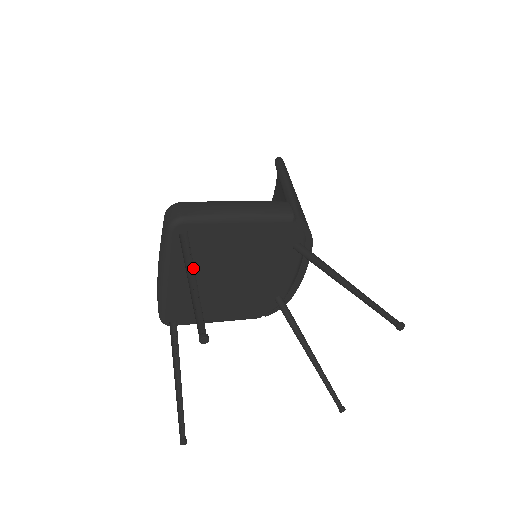
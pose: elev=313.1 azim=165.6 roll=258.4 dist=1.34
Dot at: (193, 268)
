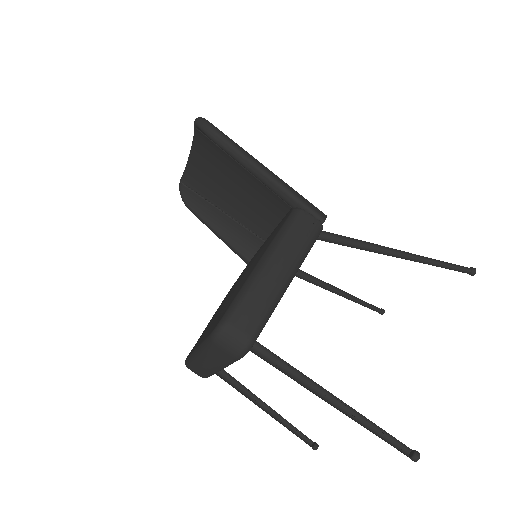
Dot at: (316, 385)
